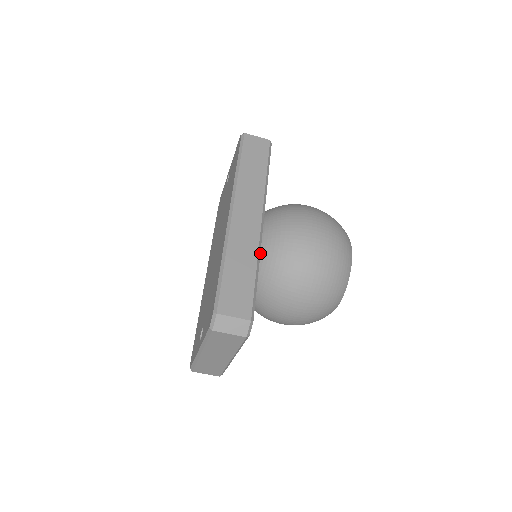
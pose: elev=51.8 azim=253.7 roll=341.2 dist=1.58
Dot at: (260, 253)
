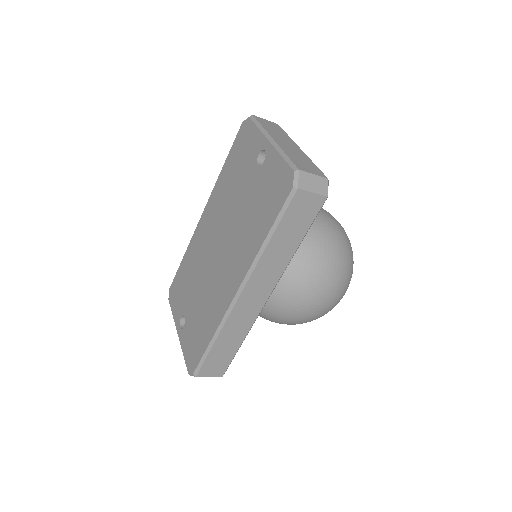
Dot at: occluded
